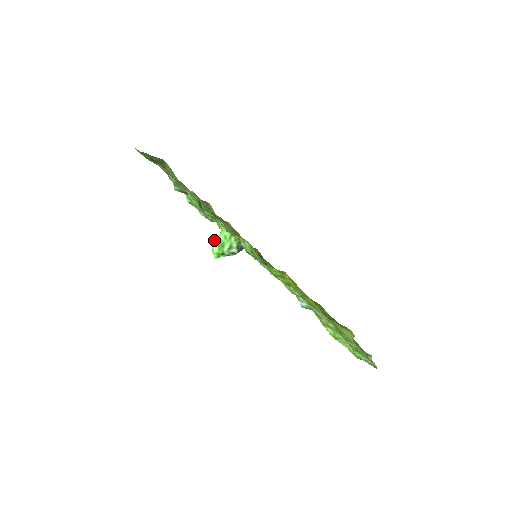
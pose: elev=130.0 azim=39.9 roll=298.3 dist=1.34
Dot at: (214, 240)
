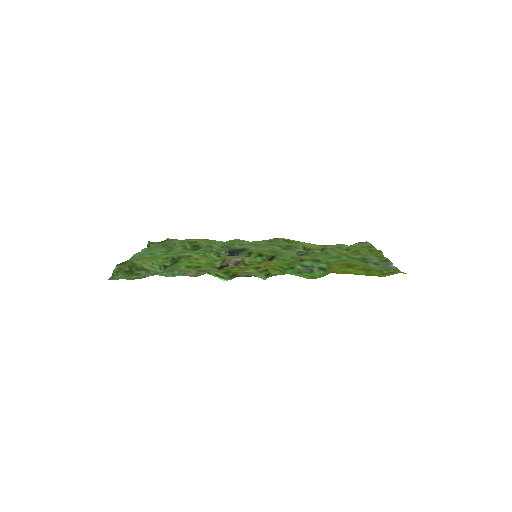
Dot at: occluded
